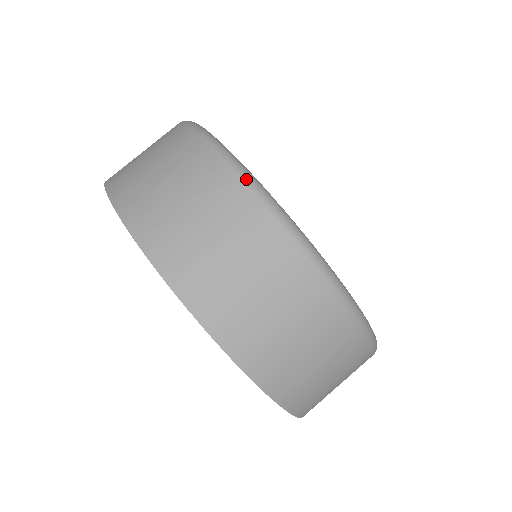
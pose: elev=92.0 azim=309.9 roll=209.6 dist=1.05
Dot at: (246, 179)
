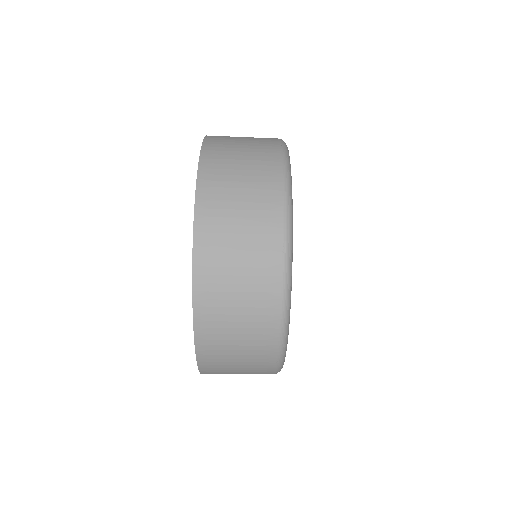
Dot at: (285, 299)
